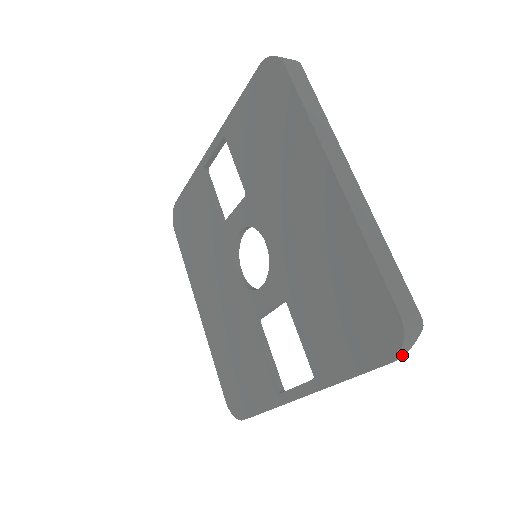
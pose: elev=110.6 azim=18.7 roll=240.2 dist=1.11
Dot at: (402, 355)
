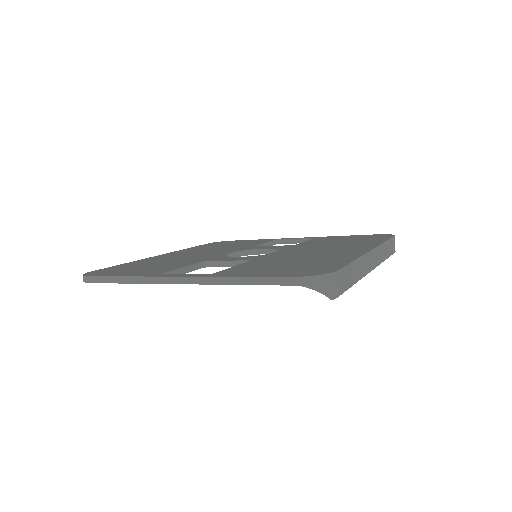
Dot at: (307, 284)
